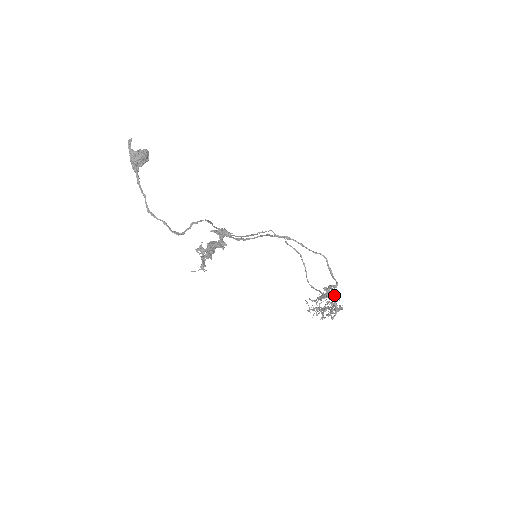
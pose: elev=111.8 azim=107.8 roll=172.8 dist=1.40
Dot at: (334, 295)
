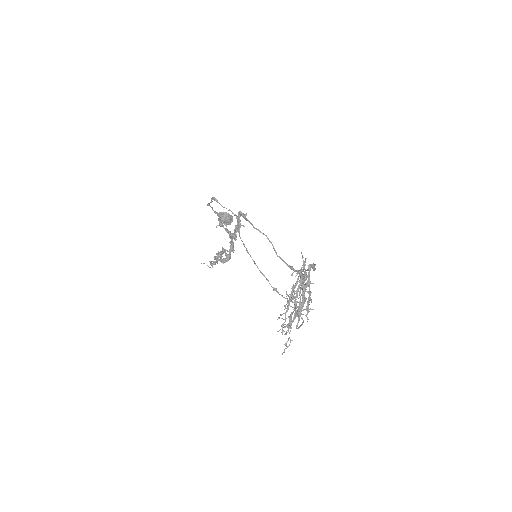
Dot at: occluded
